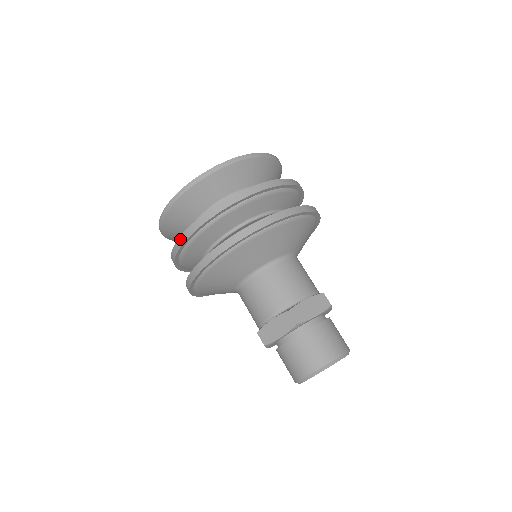
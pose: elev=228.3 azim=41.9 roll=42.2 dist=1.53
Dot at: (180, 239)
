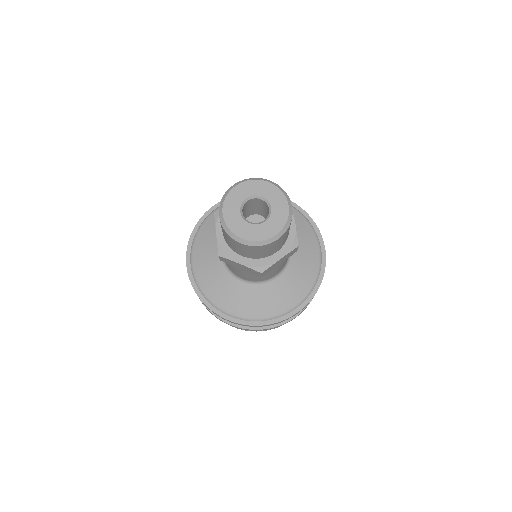
Dot at: occluded
